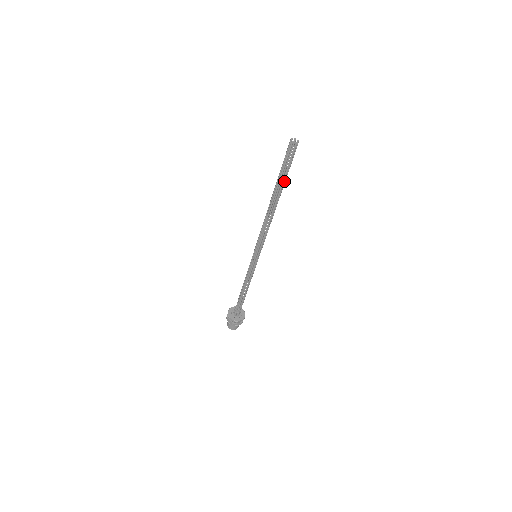
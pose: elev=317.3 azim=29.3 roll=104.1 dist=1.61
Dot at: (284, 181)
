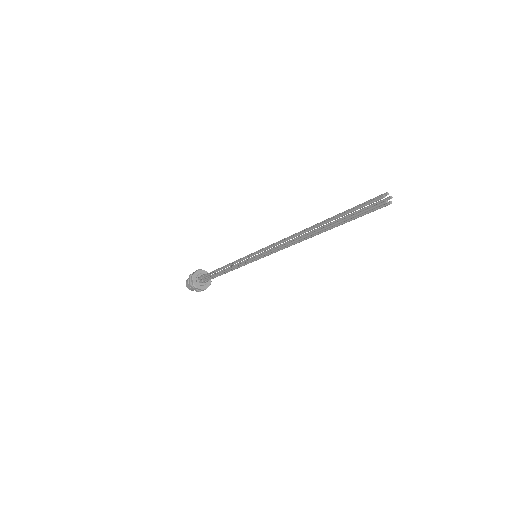
Dot at: occluded
